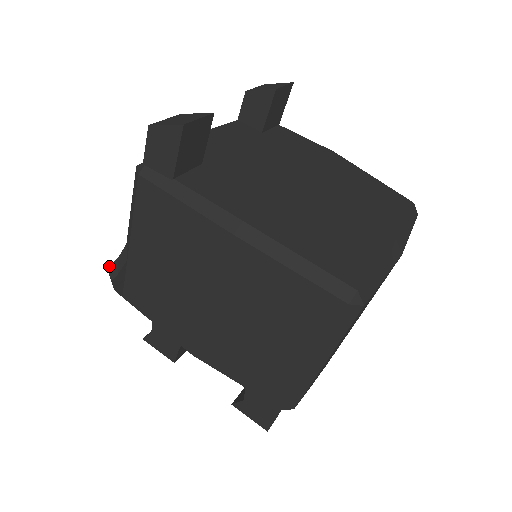
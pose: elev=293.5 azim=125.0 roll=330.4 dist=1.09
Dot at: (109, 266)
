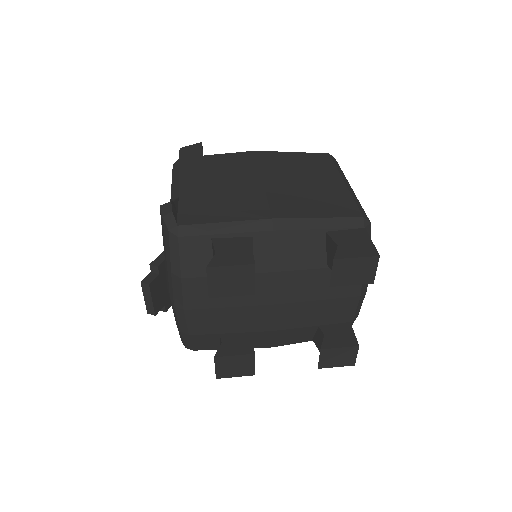
Dot at: (161, 206)
